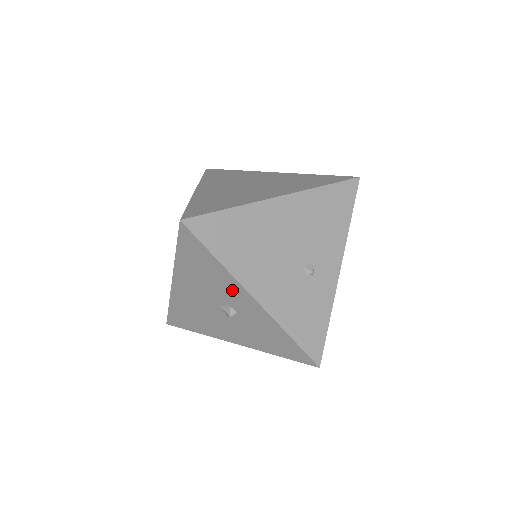
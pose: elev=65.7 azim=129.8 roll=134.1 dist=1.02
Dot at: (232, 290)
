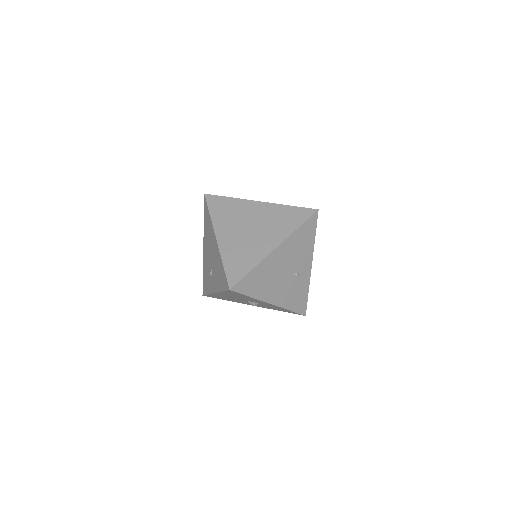
Dot at: (257, 301)
